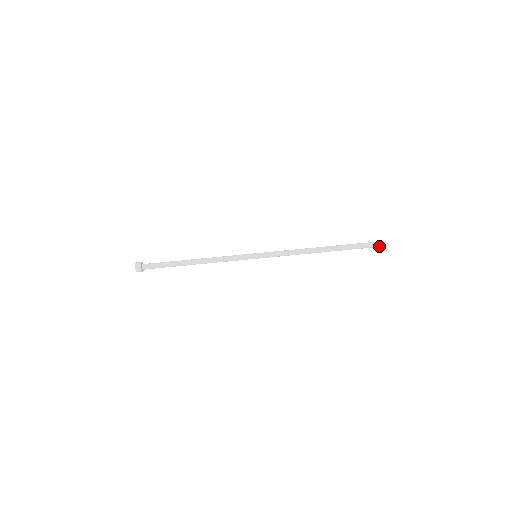
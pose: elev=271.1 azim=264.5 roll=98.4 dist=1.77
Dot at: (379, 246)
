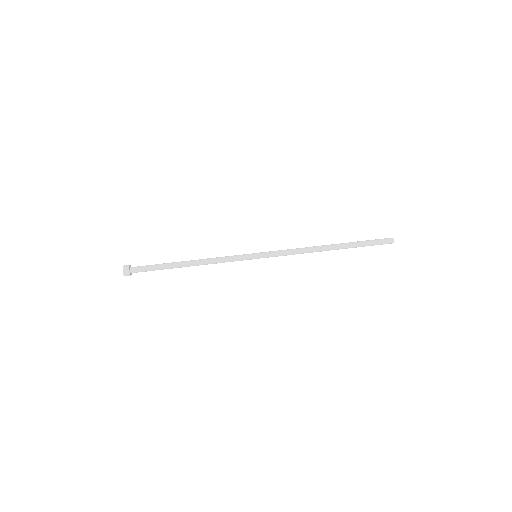
Dot at: occluded
